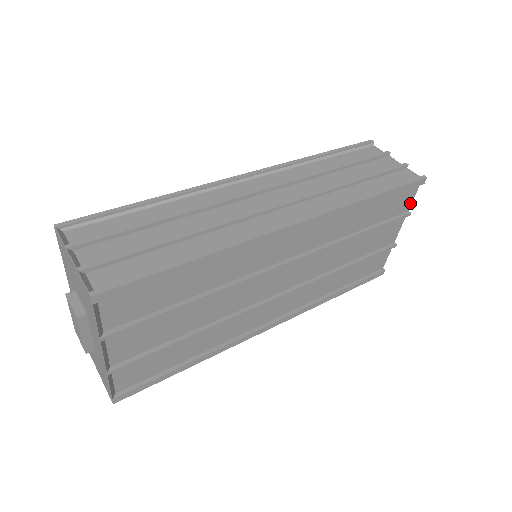
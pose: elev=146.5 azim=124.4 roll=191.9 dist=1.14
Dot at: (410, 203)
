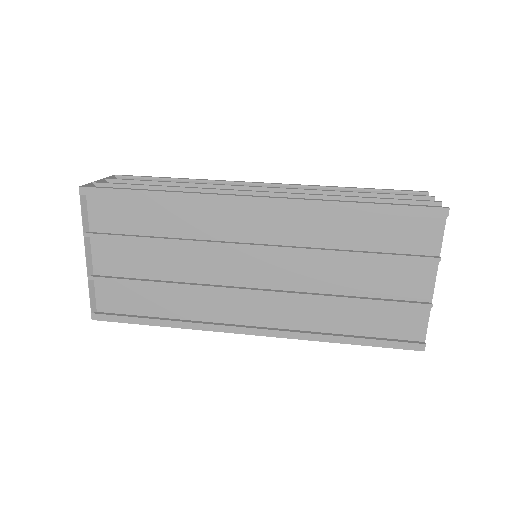
Dot at: (439, 244)
